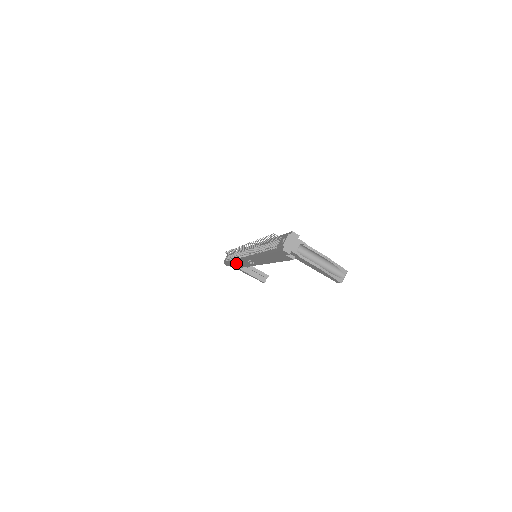
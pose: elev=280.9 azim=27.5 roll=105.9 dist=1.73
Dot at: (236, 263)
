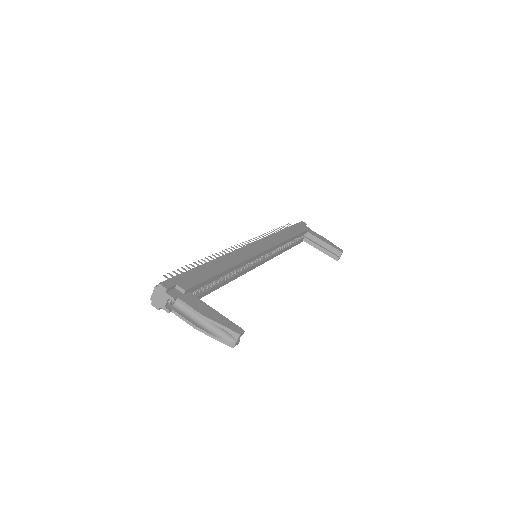
Dot at: occluded
